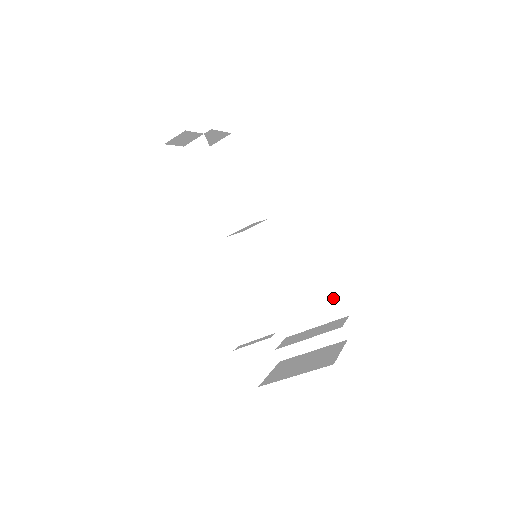
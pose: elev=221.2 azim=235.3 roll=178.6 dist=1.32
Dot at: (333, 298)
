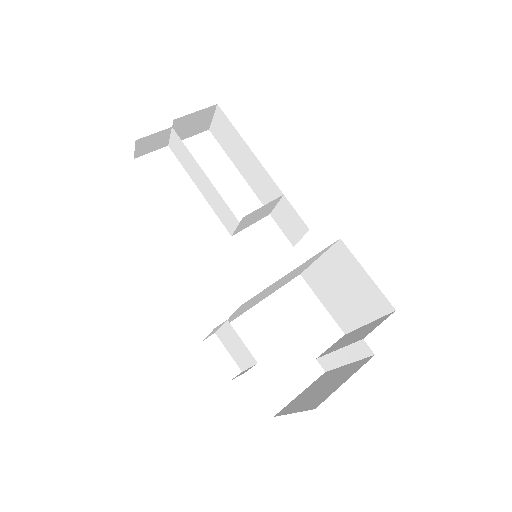
Dot at: (370, 288)
